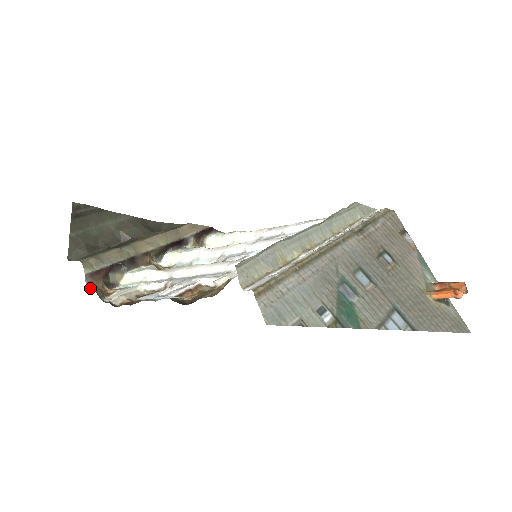
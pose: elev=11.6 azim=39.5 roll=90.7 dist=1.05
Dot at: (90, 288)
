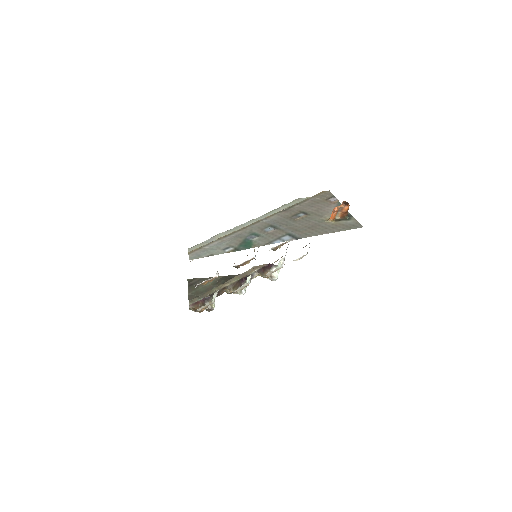
Dot at: occluded
